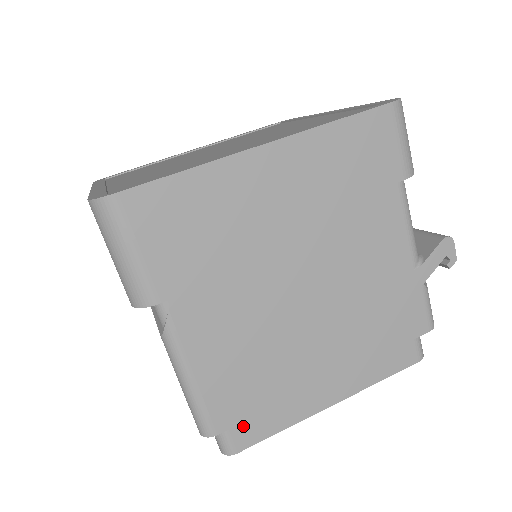
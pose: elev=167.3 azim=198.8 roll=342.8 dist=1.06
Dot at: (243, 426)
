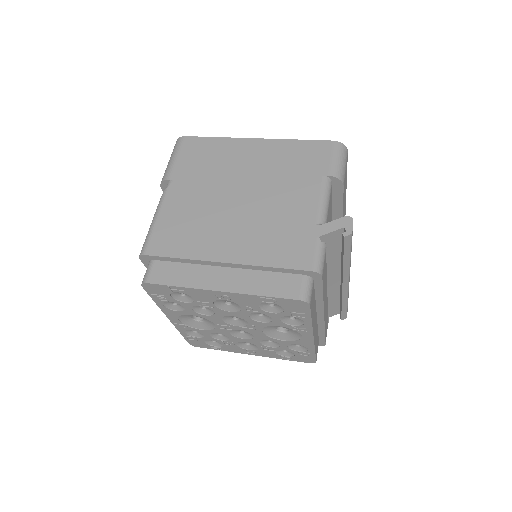
Dot at: (162, 268)
